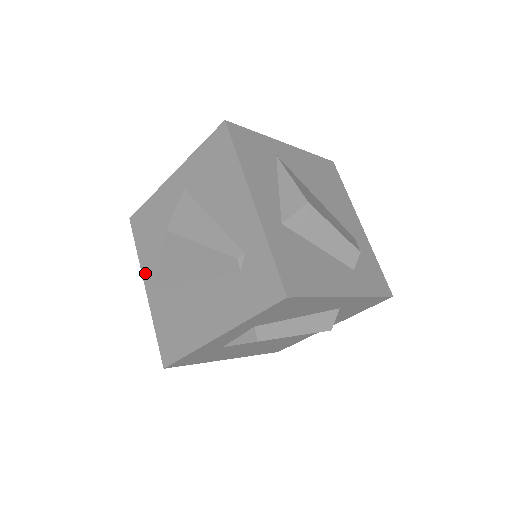
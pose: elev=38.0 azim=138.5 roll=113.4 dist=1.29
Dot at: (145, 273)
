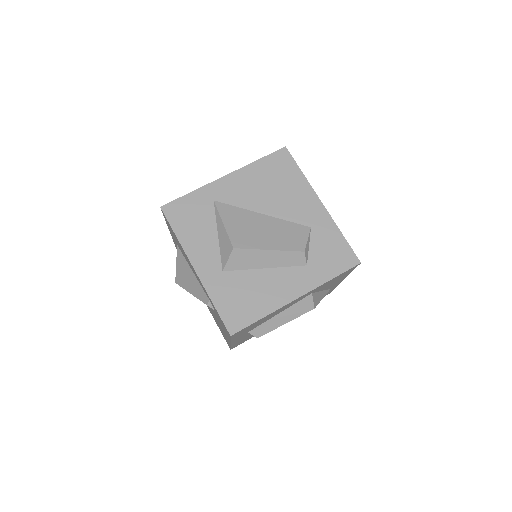
Dot at: occluded
